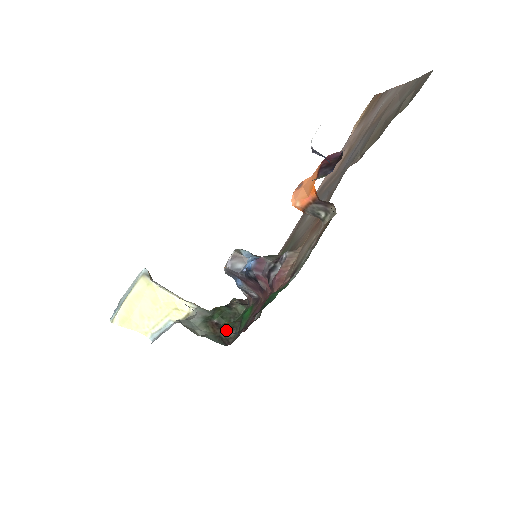
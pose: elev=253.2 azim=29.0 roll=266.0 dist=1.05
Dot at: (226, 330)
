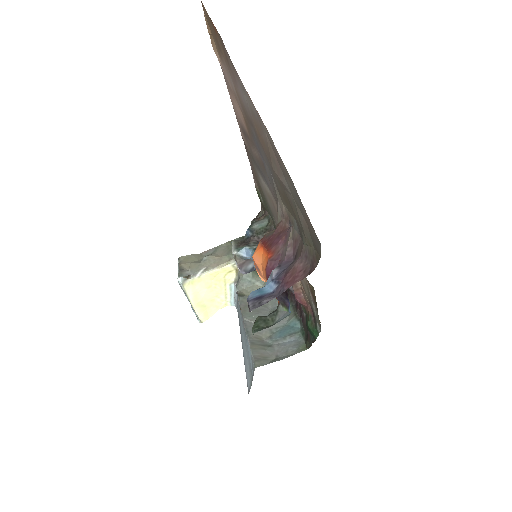
Dot at: occluded
